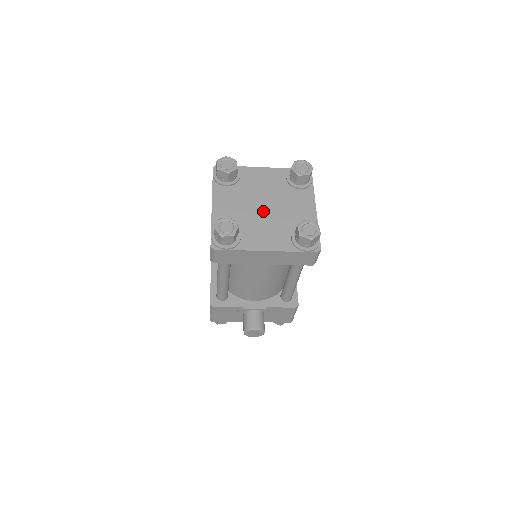
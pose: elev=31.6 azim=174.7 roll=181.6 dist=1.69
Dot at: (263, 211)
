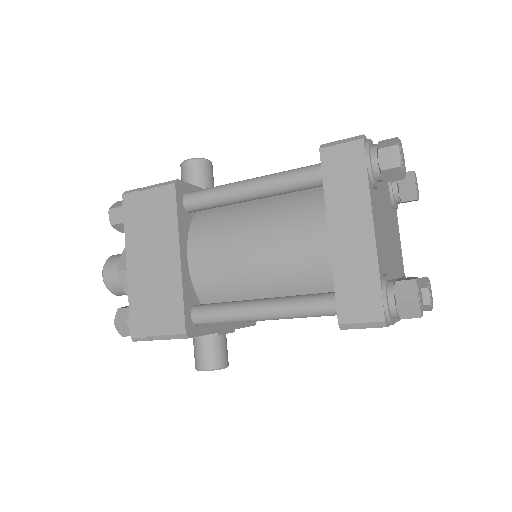
Dot at: (391, 246)
